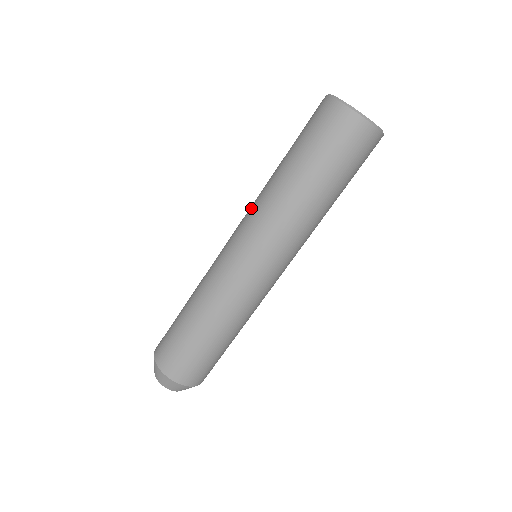
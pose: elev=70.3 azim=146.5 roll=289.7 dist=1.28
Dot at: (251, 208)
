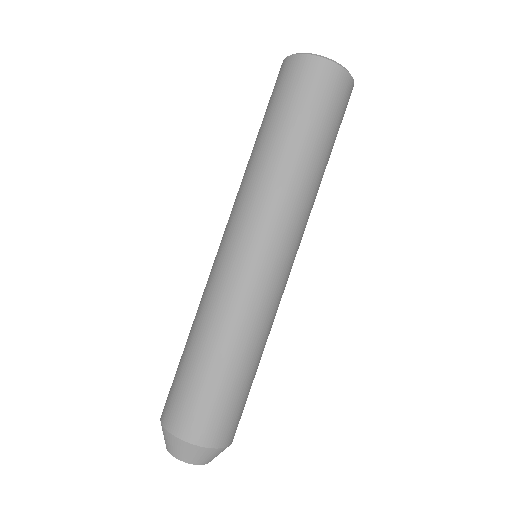
Dot at: (258, 202)
